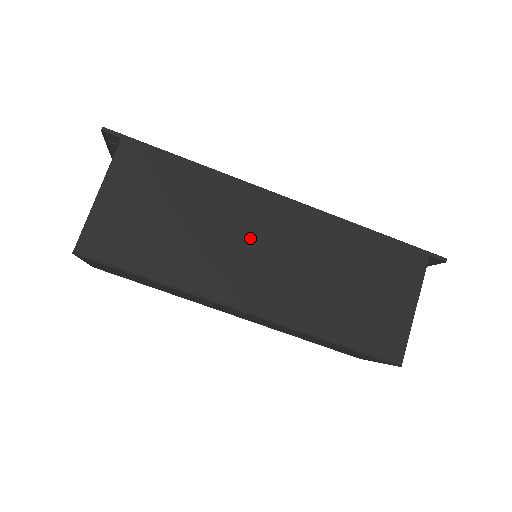
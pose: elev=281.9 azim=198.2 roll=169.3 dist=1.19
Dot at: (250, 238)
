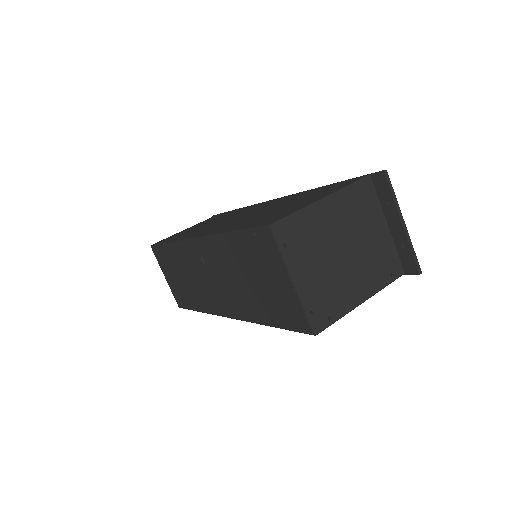
Dot at: (235, 216)
